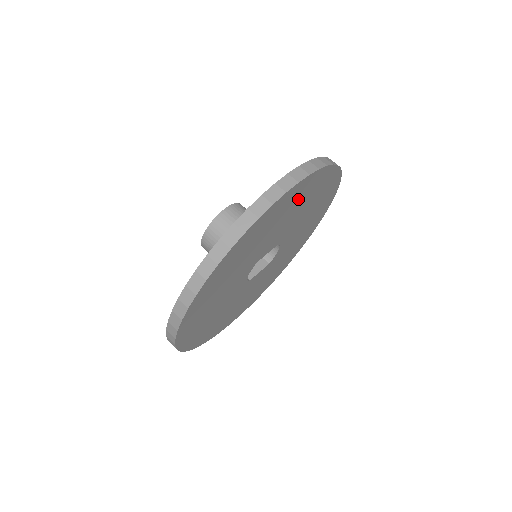
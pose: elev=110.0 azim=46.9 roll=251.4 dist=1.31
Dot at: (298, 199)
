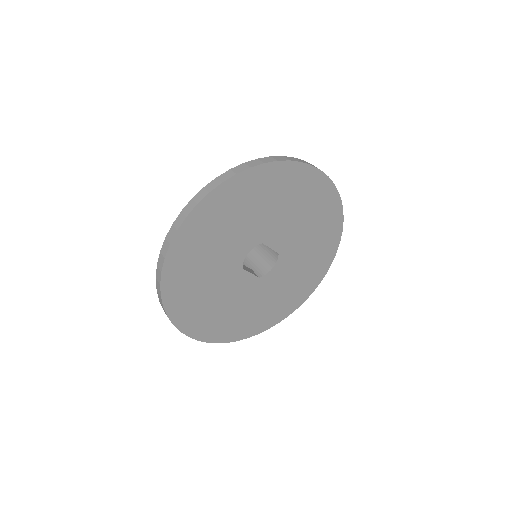
Dot at: (317, 205)
